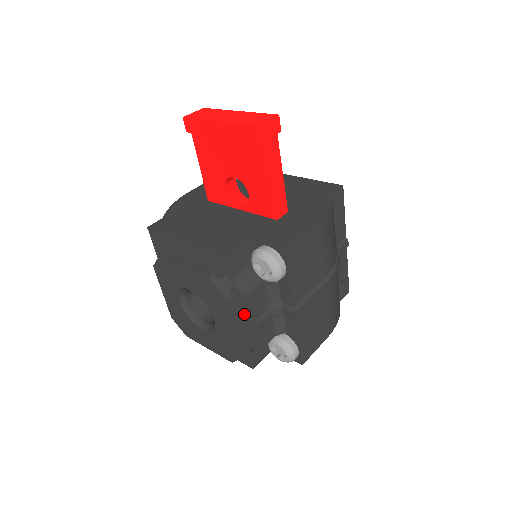
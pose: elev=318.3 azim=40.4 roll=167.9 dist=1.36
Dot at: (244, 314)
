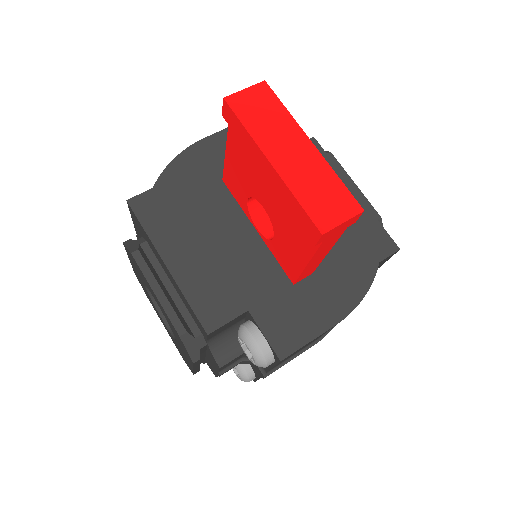
Dot at: (209, 357)
